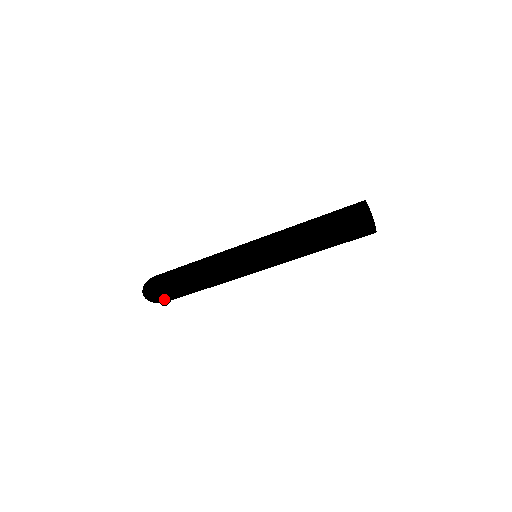
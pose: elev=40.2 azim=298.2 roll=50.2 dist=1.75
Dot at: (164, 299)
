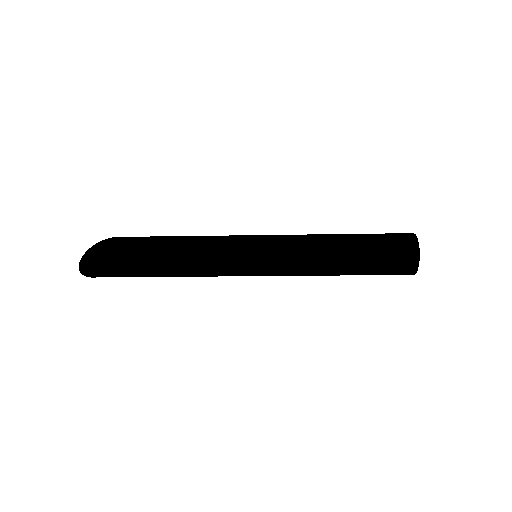
Dot at: occluded
